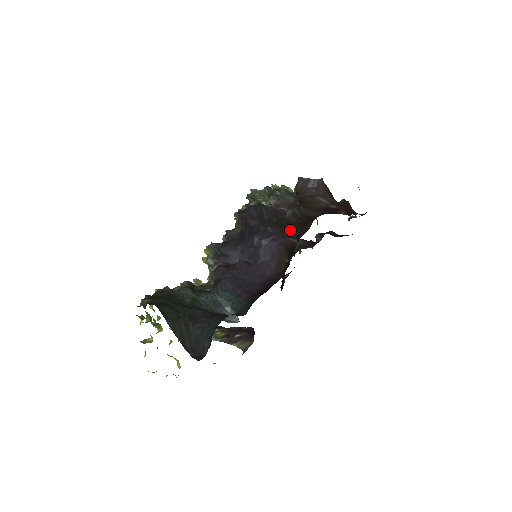
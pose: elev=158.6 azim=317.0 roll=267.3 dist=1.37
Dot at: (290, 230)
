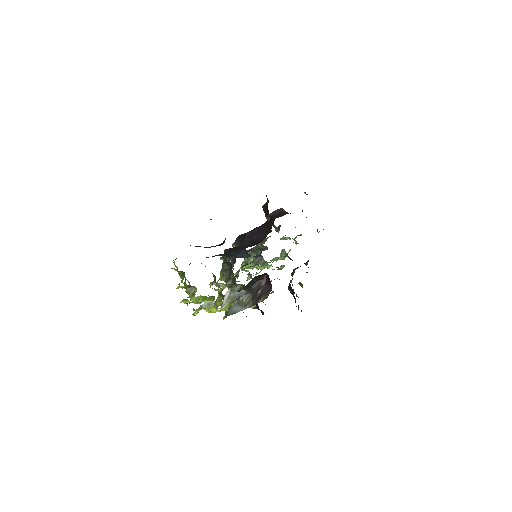
Dot at: occluded
